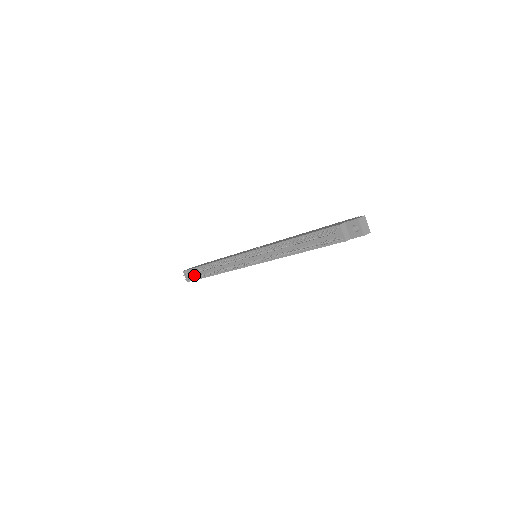
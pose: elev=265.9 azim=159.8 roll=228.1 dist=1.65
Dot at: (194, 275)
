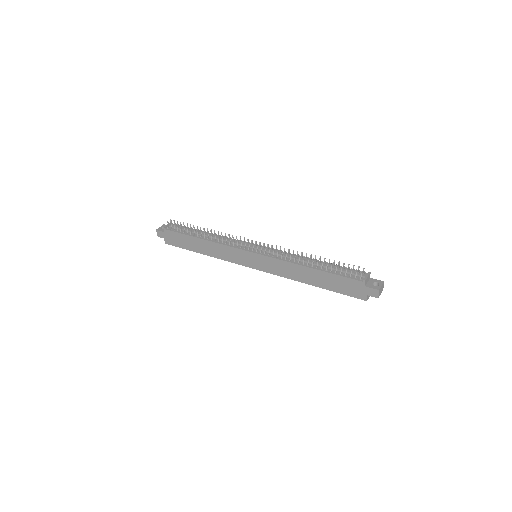
Dot at: (179, 228)
